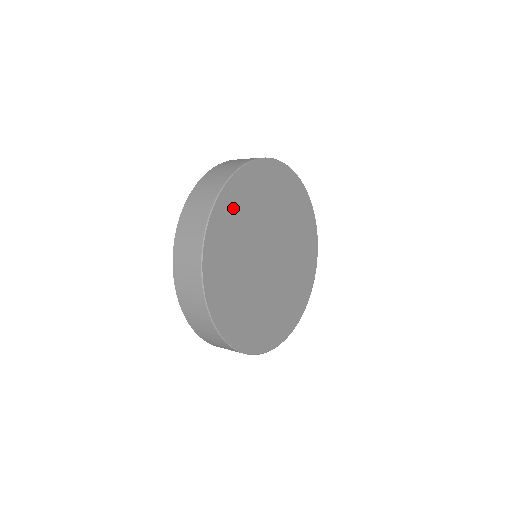
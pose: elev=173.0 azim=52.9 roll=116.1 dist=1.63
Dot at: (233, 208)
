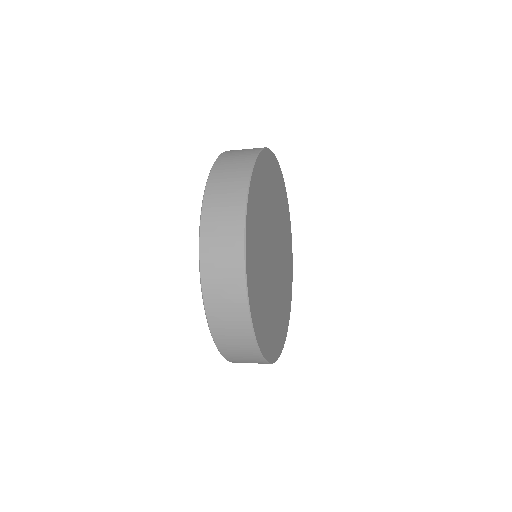
Dot at: (275, 178)
